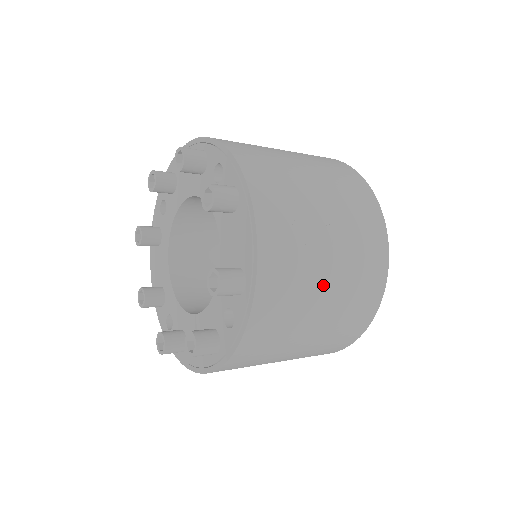
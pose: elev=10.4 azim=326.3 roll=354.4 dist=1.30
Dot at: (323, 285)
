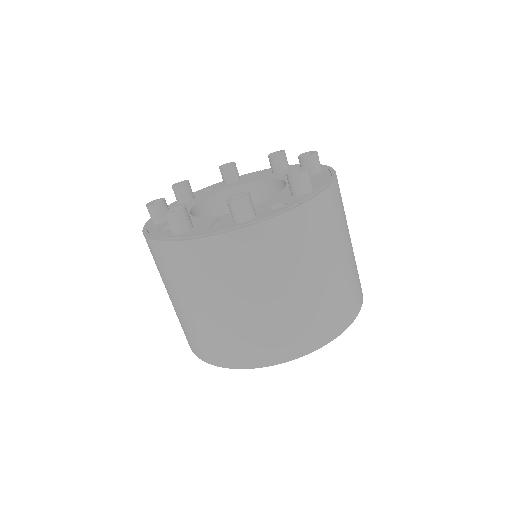
Dot at: (338, 255)
